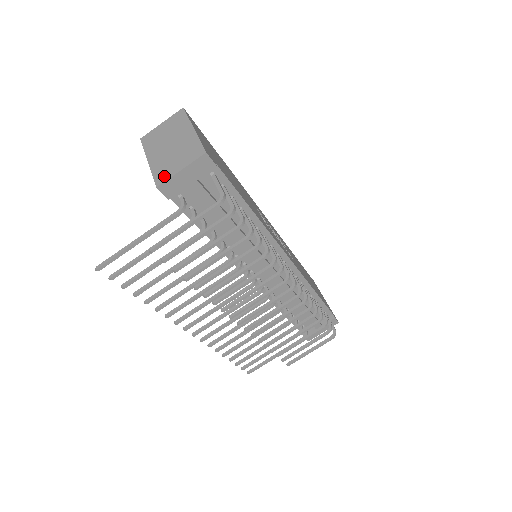
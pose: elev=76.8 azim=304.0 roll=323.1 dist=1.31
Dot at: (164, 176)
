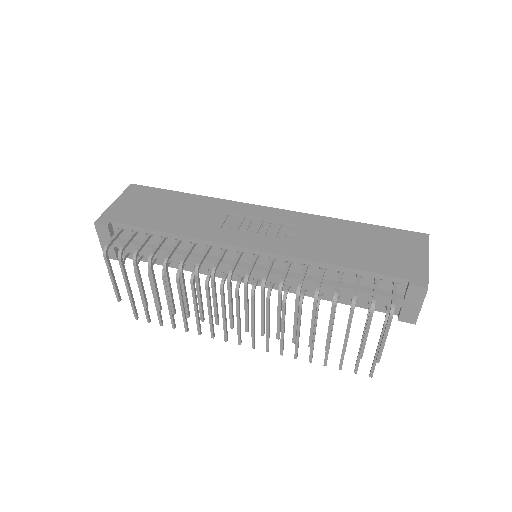
Dot at: occluded
